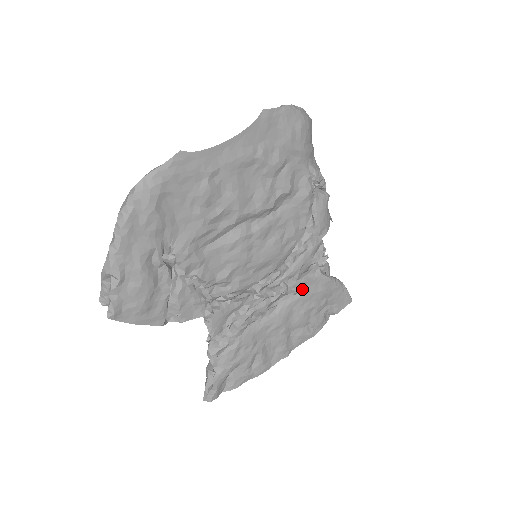
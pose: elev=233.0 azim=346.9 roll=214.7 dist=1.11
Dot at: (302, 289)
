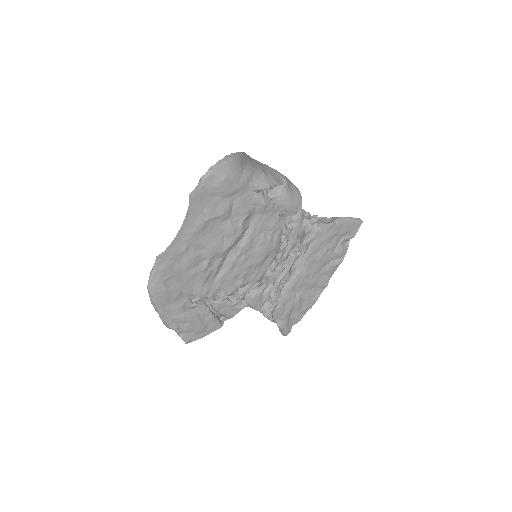
Dot at: (309, 246)
